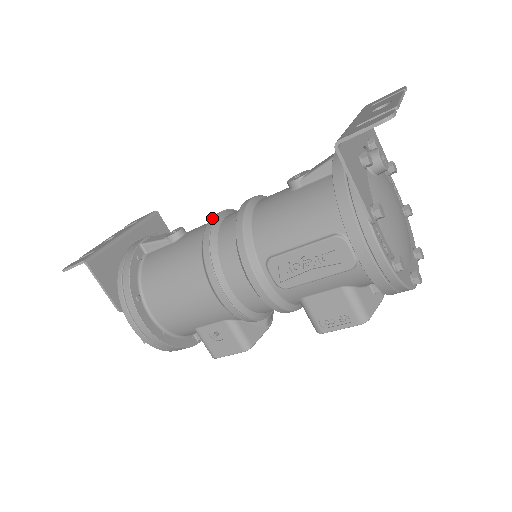
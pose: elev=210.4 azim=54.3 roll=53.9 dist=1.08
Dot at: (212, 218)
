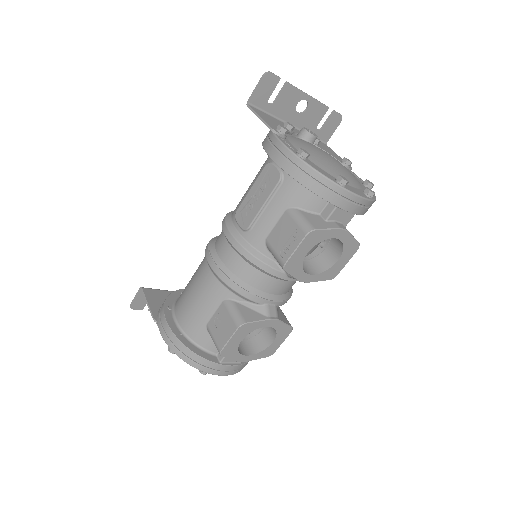
Dot at: occluded
